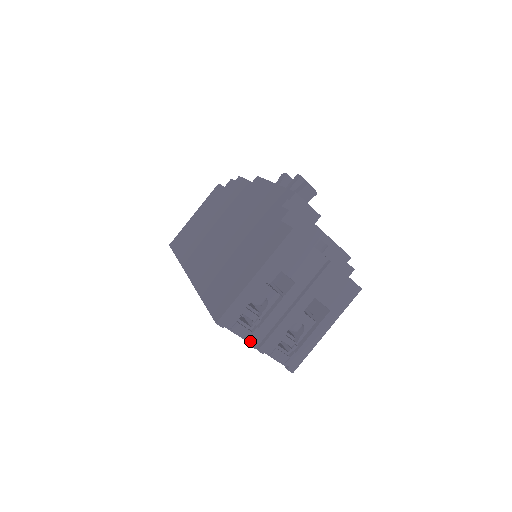
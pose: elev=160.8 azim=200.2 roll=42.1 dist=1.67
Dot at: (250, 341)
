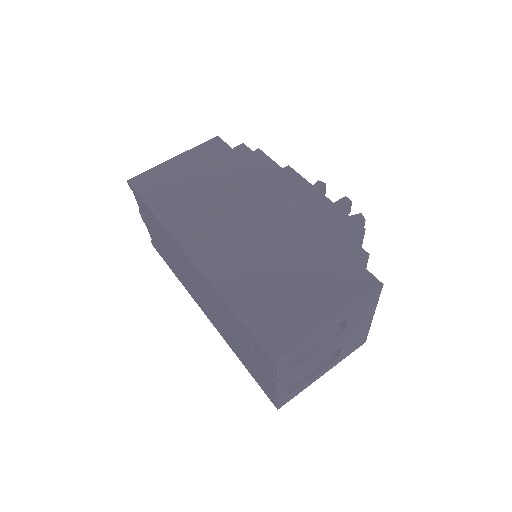
Dot at: (276, 379)
